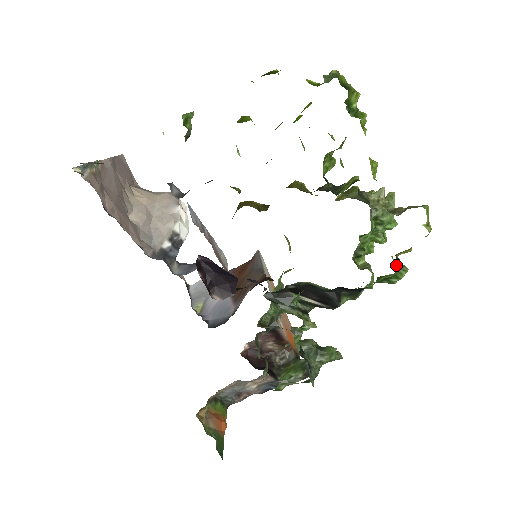
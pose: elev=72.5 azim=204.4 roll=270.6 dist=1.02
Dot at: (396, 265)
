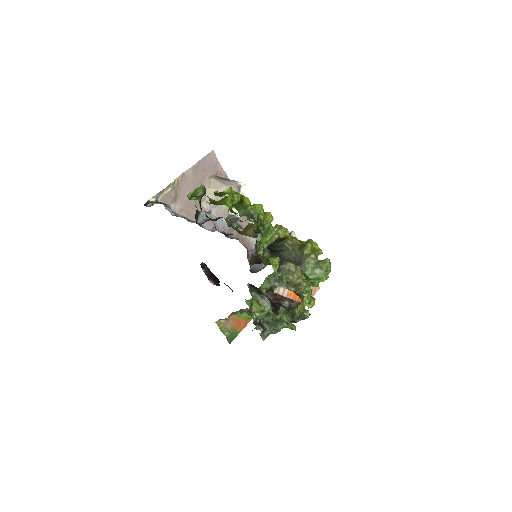
Dot at: (300, 311)
